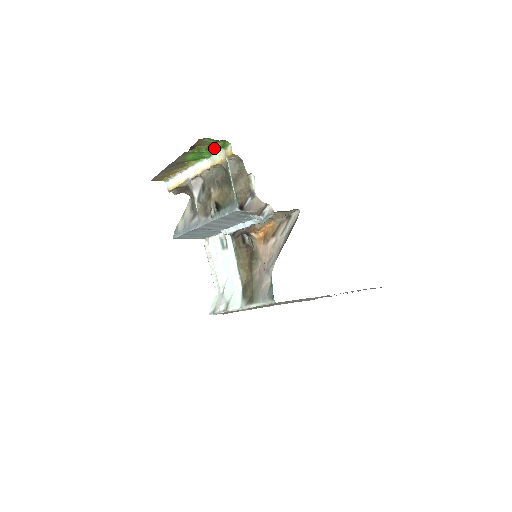
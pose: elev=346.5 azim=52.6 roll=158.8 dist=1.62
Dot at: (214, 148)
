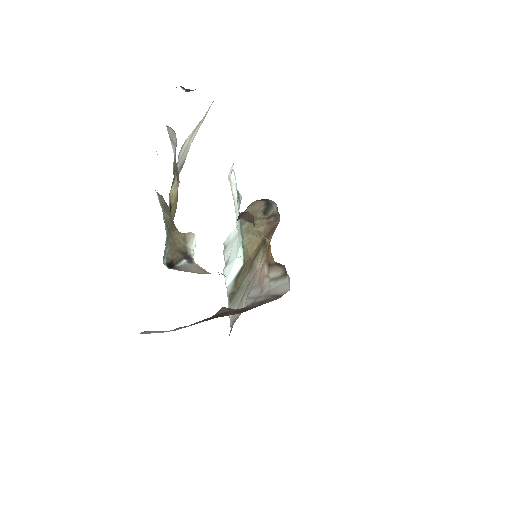
Dot at: occluded
